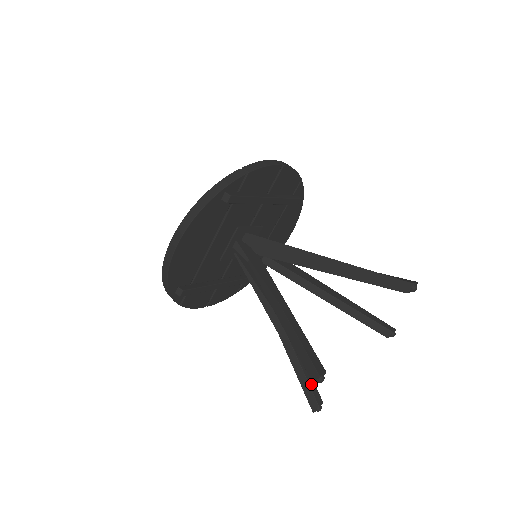
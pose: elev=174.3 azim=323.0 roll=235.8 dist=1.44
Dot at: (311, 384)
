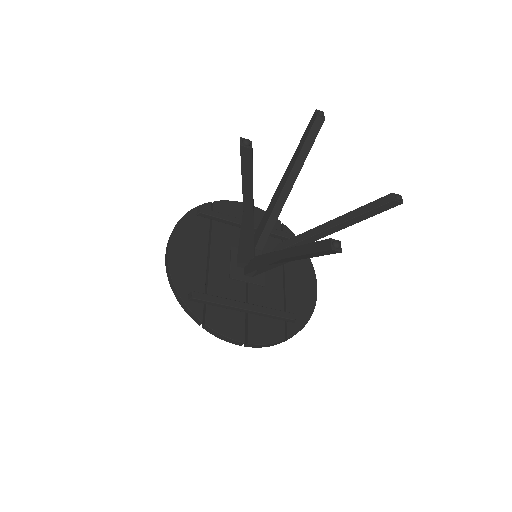
Dot at: occluded
